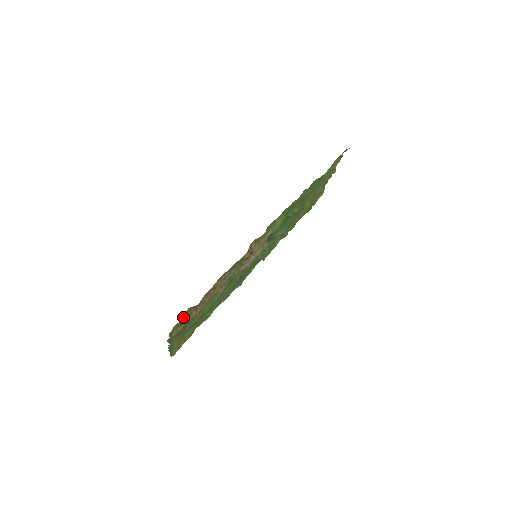
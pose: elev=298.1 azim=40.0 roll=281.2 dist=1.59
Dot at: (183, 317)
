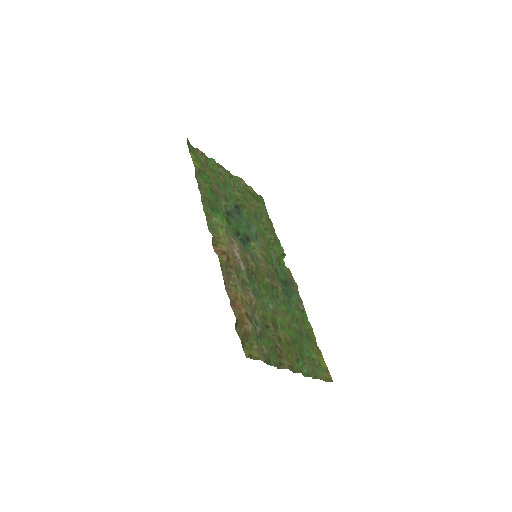
Dot at: (244, 339)
